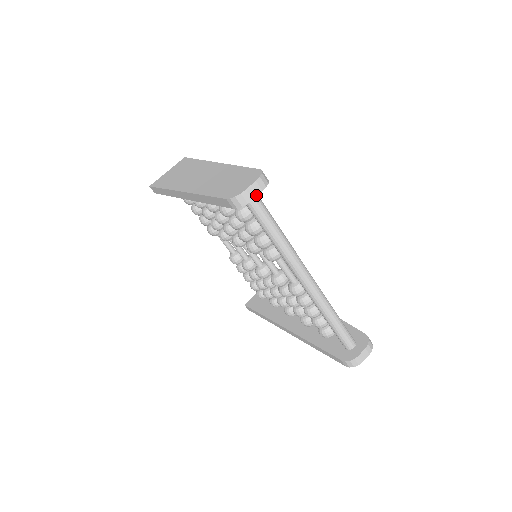
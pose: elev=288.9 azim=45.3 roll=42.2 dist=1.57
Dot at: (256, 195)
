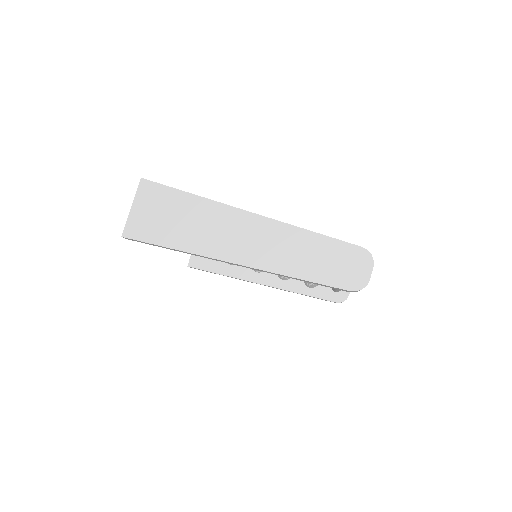
Dot at: occluded
